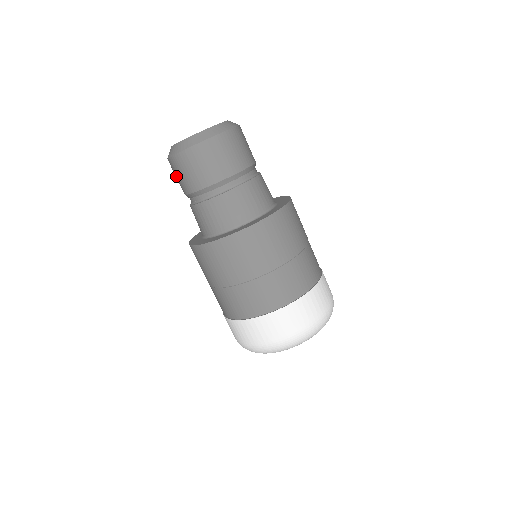
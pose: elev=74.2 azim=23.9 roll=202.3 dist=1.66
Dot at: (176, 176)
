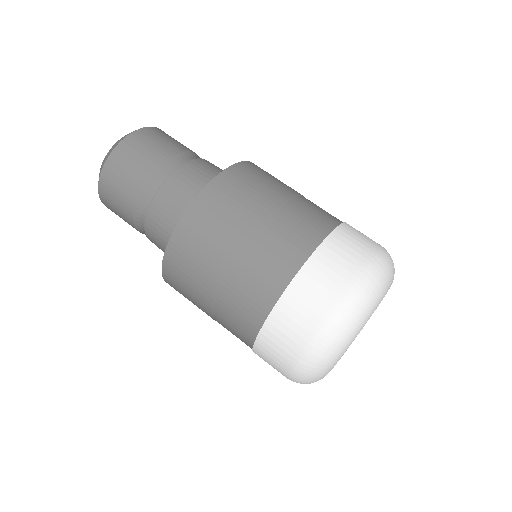
Dot at: occluded
